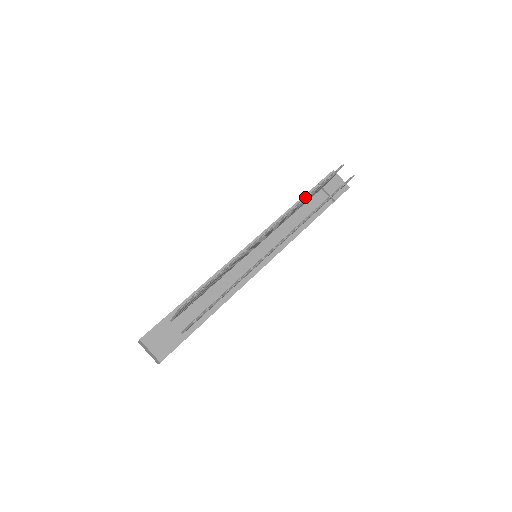
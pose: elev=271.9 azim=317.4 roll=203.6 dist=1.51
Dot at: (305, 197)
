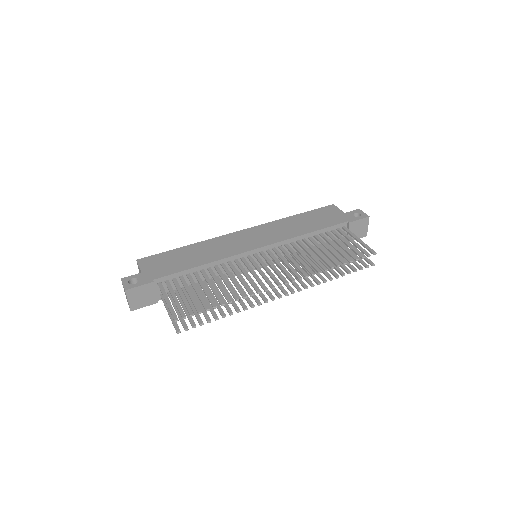
Dot at: (327, 270)
